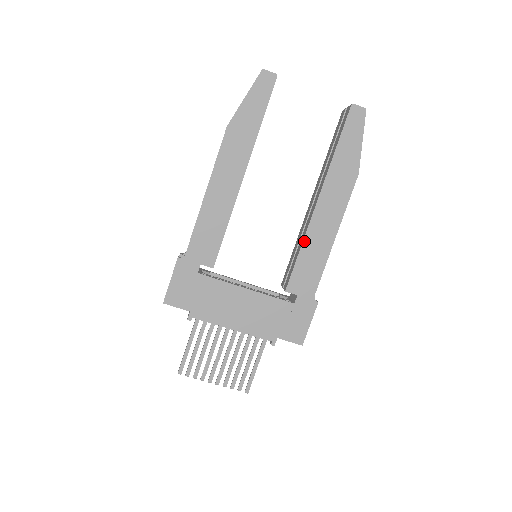
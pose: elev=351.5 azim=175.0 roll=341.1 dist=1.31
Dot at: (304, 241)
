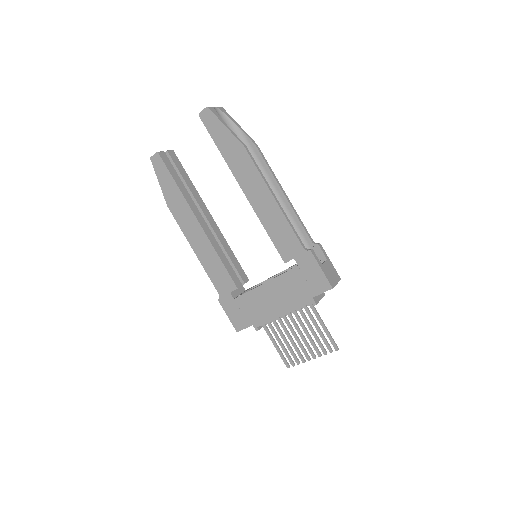
Dot at: (261, 222)
